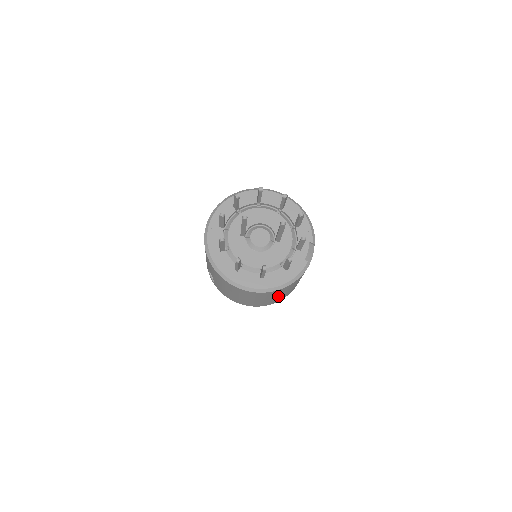
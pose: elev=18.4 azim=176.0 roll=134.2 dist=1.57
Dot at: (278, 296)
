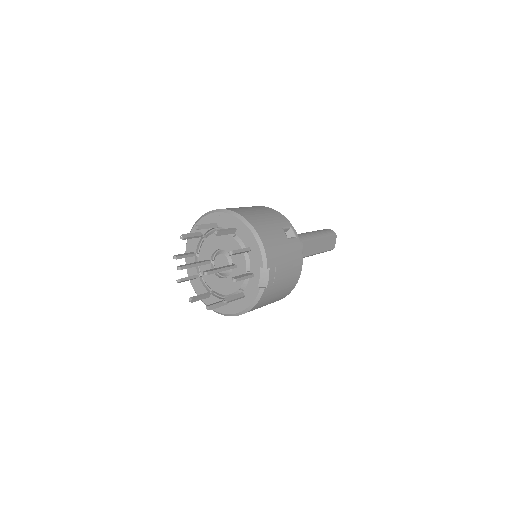
Dot at: occluded
